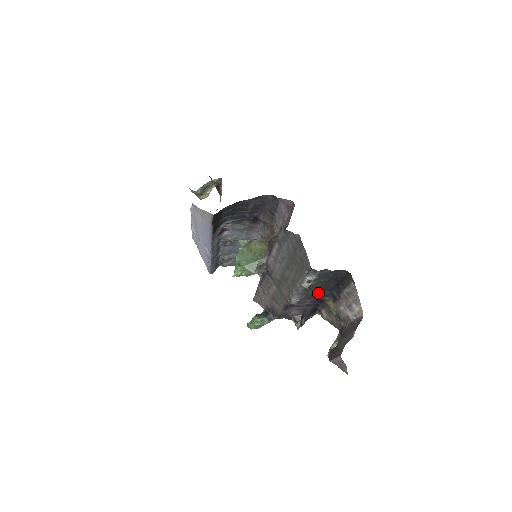
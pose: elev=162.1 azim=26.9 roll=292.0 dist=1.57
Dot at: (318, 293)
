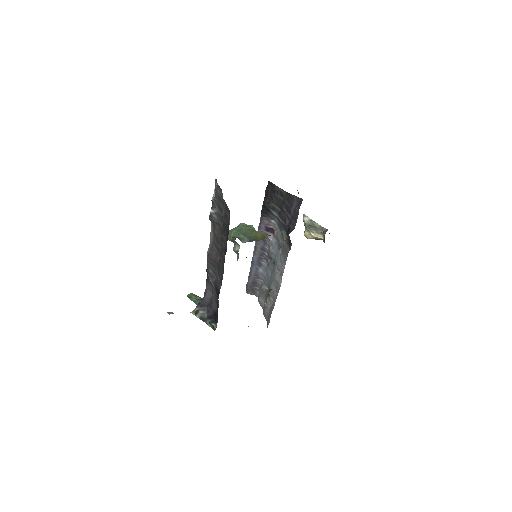
Dot at: (220, 267)
